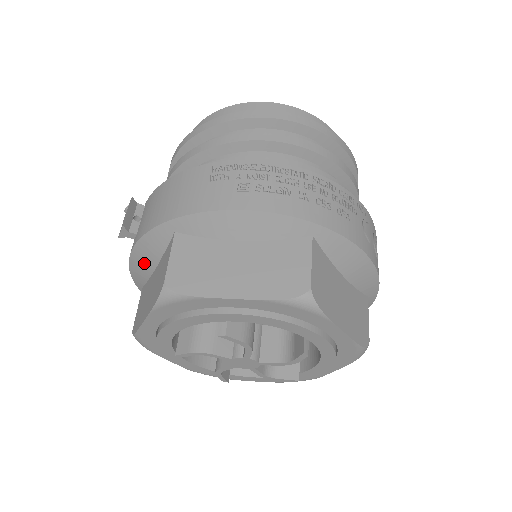
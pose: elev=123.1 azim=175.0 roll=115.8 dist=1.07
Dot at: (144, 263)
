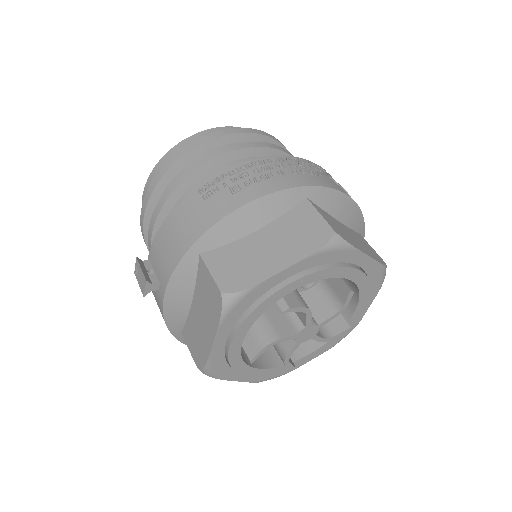
Dot at: (179, 303)
